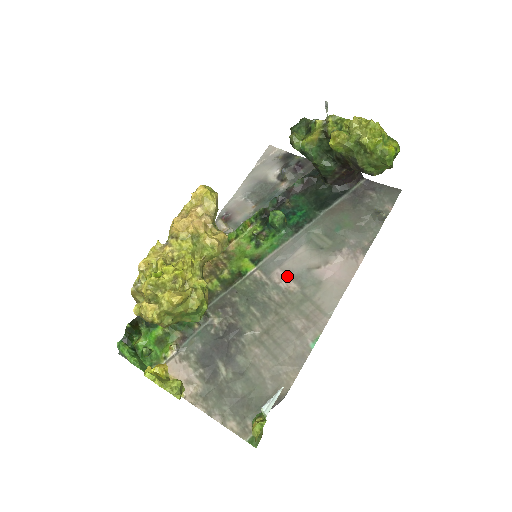
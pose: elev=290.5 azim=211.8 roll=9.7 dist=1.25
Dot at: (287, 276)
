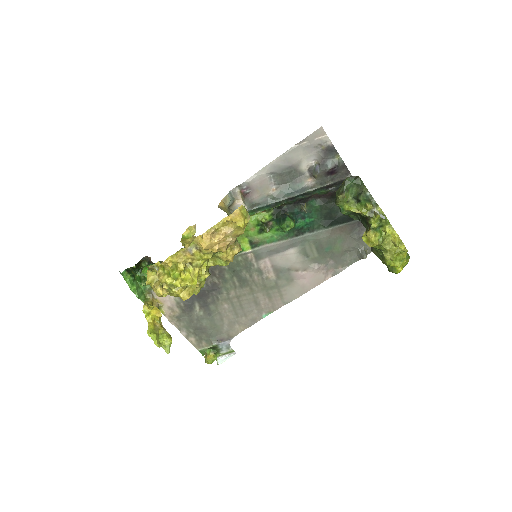
Dot at: (271, 267)
